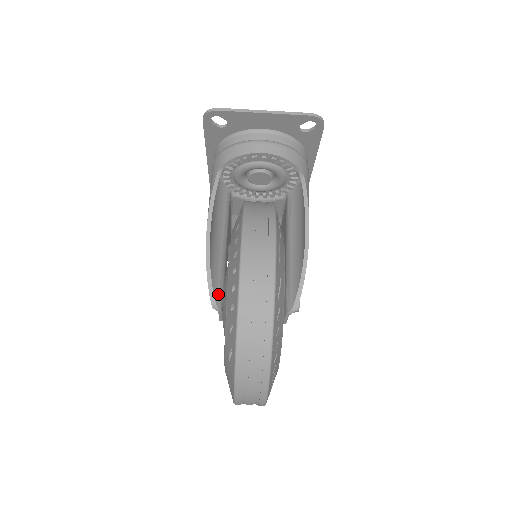
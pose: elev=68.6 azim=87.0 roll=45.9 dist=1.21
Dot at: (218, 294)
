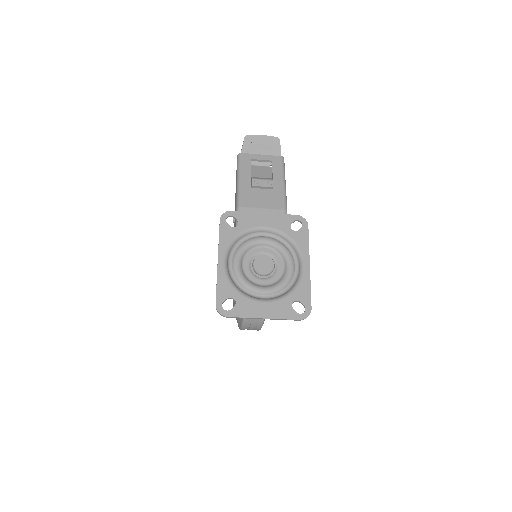
Dot at: occluded
